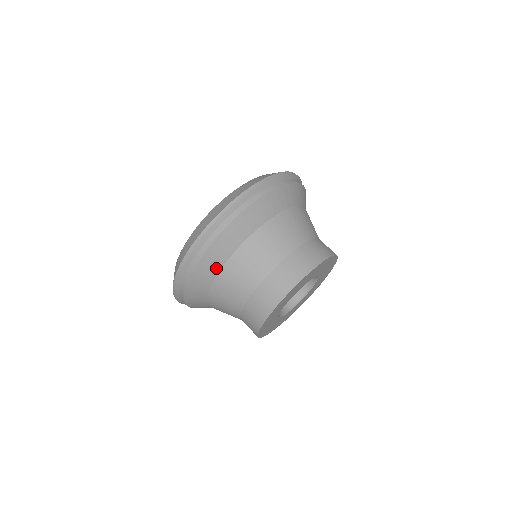
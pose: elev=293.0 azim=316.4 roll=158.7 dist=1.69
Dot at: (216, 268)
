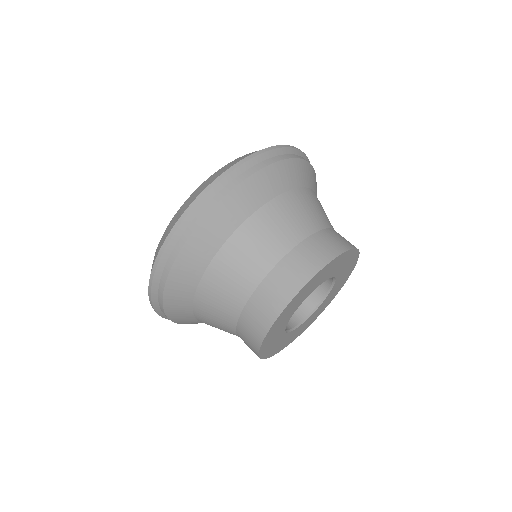
Dot at: (237, 219)
